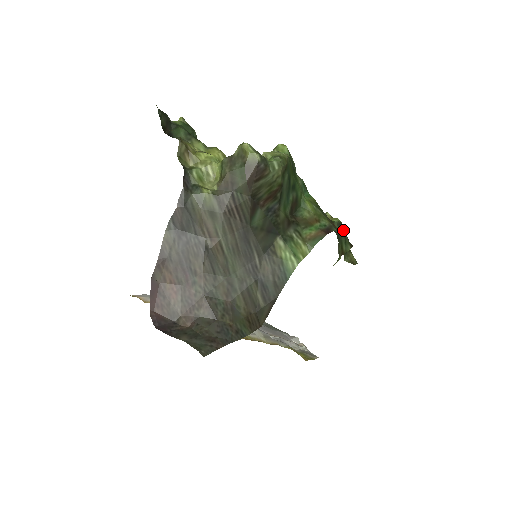
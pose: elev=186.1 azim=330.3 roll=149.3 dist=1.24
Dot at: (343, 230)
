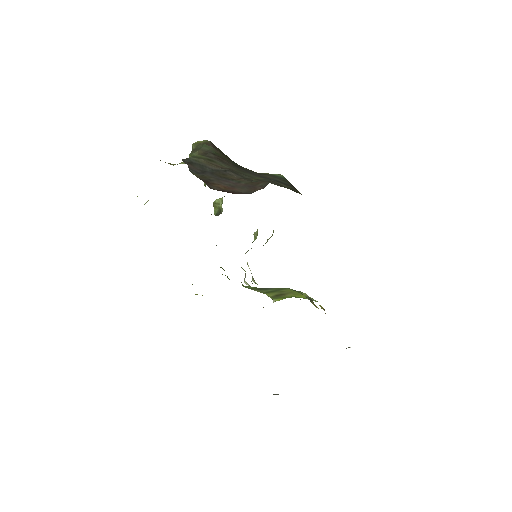
Dot at: occluded
